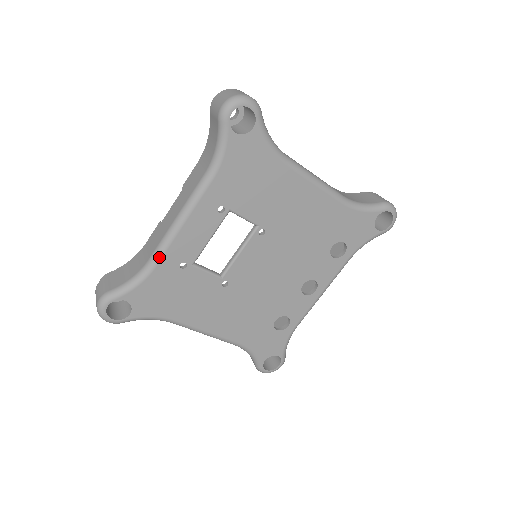
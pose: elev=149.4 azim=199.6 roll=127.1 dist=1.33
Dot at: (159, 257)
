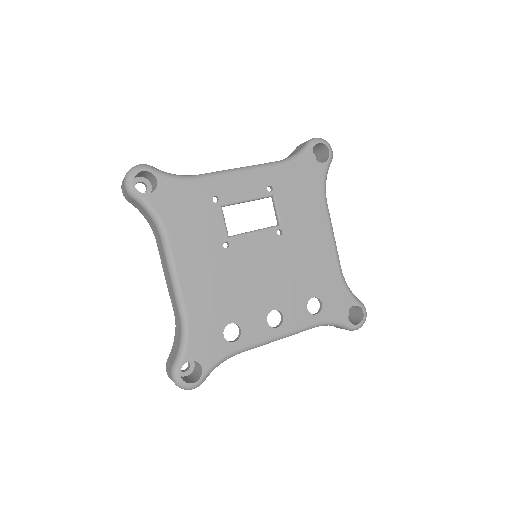
Dot at: (208, 177)
